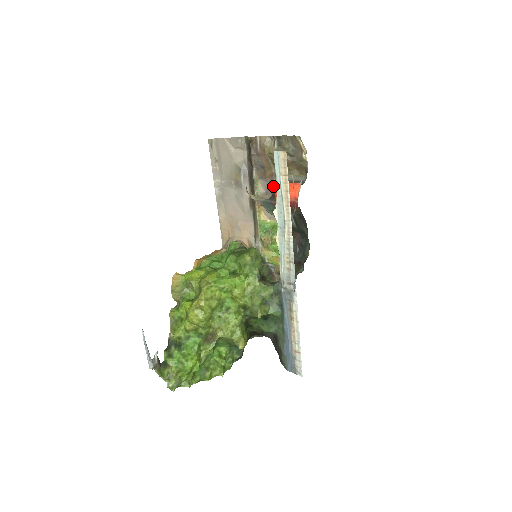
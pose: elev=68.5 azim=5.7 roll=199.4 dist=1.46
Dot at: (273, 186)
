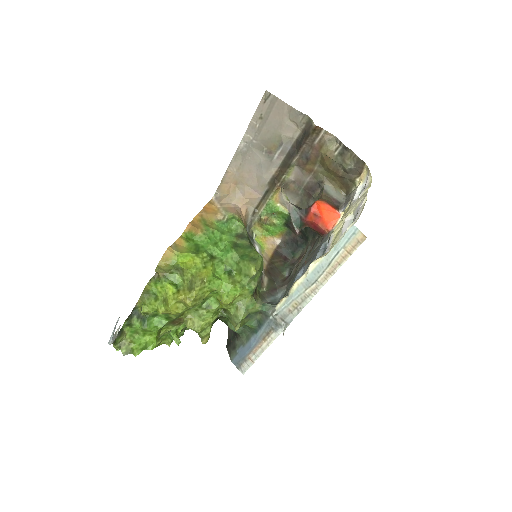
Dot at: (305, 181)
